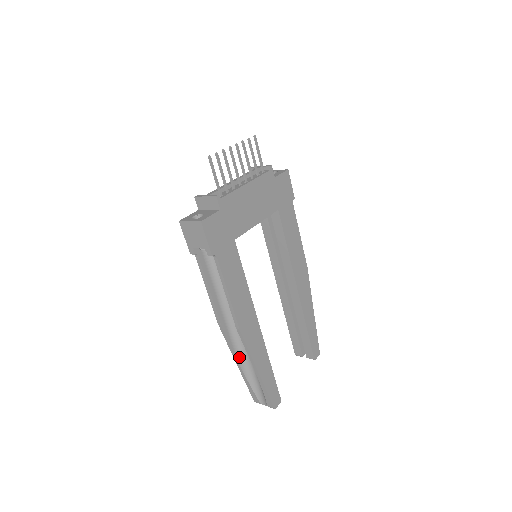
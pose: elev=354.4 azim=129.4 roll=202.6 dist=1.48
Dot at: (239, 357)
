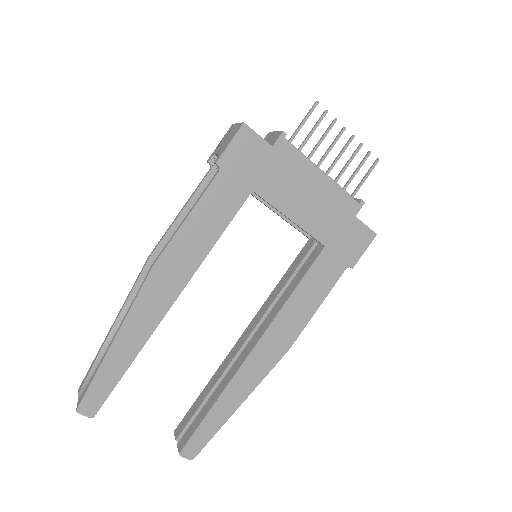
Dot at: (124, 315)
